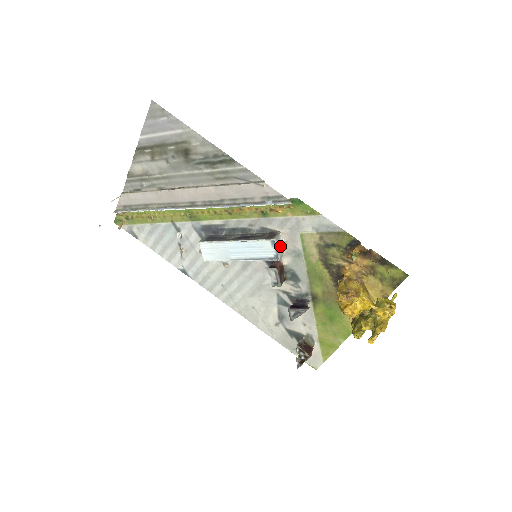
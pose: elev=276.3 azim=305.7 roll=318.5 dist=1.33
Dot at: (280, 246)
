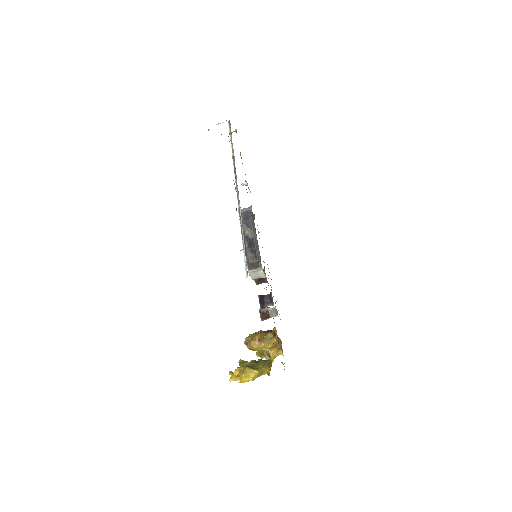
Dot at: (257, 274)
